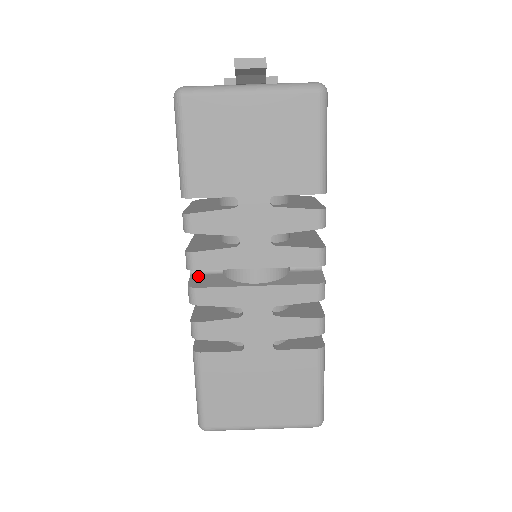
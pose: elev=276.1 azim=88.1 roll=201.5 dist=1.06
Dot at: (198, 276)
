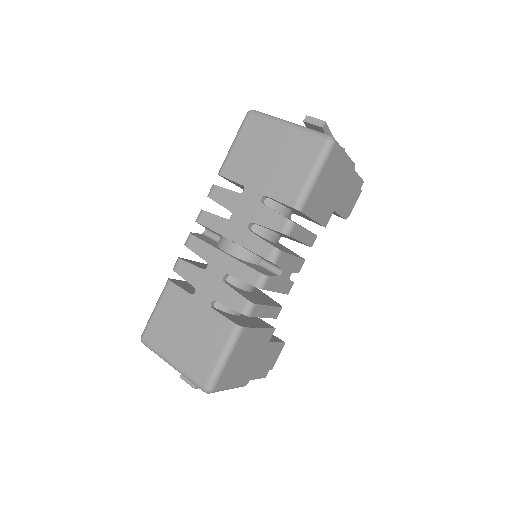
Dot at: (204, 236)
